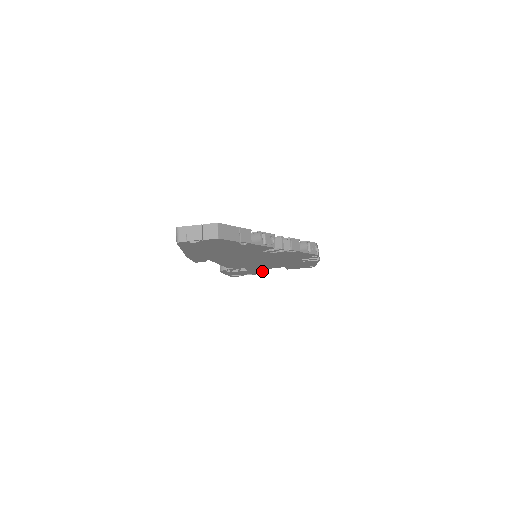
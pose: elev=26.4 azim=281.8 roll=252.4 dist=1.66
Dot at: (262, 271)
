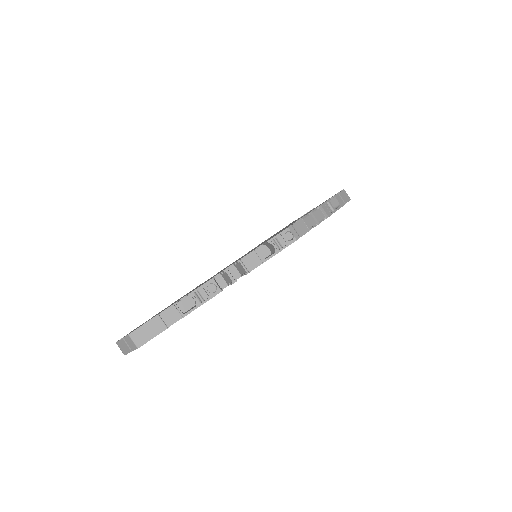
Dot at: occluded
